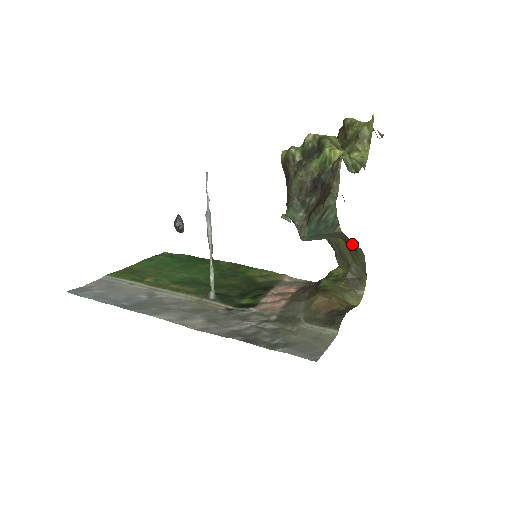
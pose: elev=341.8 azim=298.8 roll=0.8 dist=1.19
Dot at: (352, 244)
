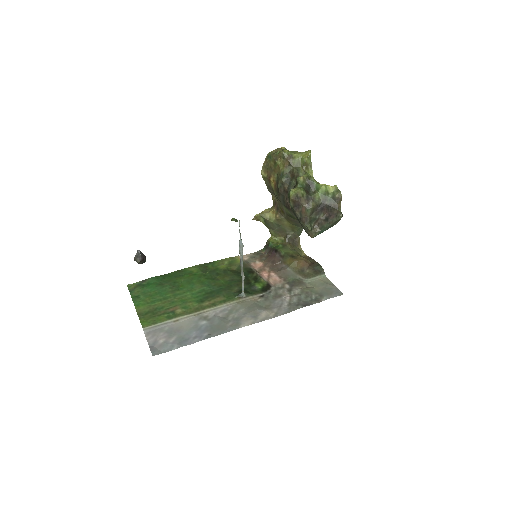
Dot at: occluded
